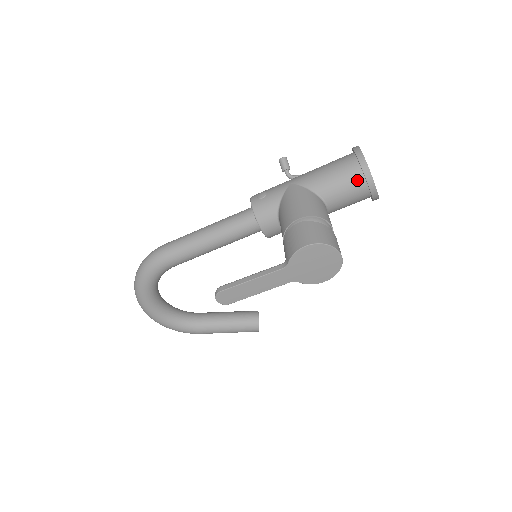
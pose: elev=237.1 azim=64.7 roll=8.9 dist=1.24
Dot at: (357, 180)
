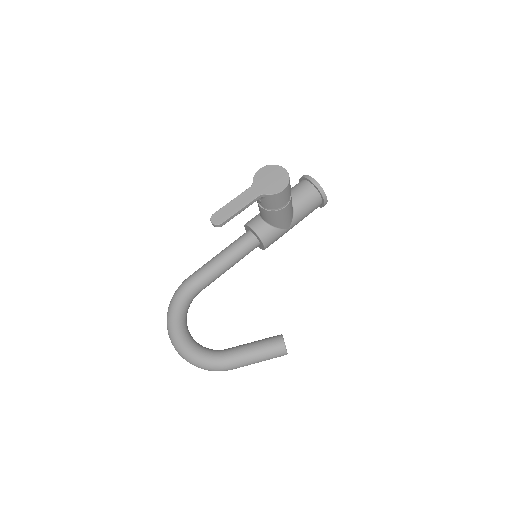
Dot at: (302, 183)
